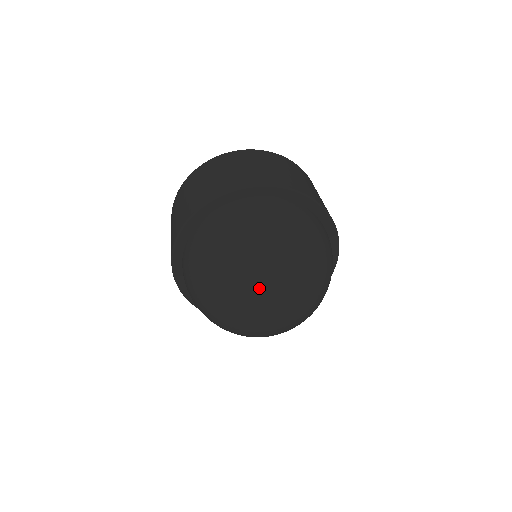
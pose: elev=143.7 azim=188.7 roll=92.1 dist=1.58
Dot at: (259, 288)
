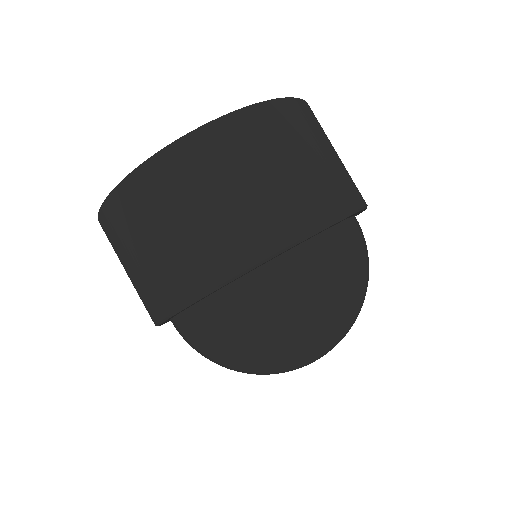
Dot at: occluded
